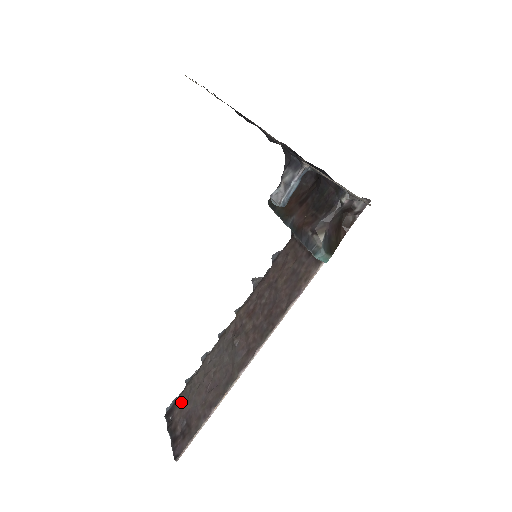
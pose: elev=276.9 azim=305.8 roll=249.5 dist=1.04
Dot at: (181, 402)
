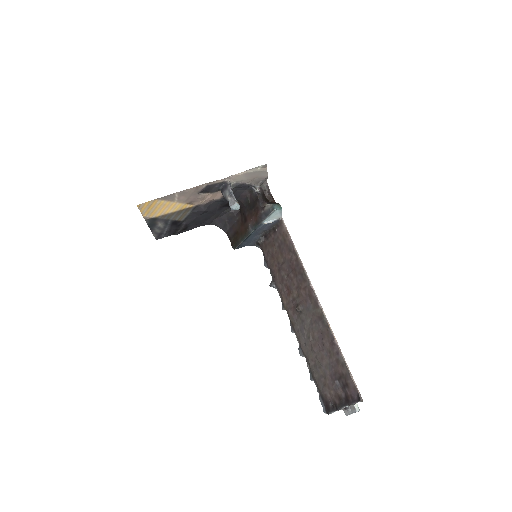
Dot at: (323, 386)
